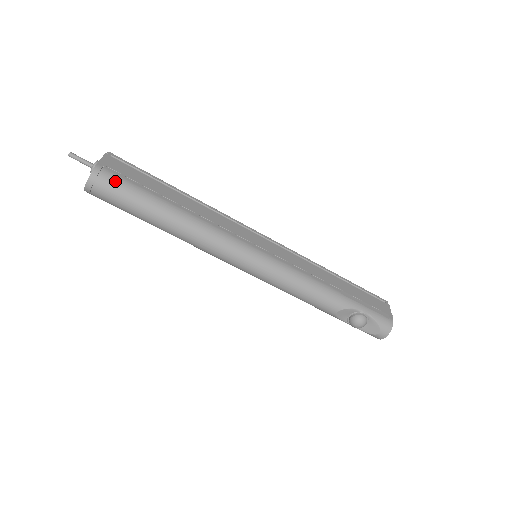
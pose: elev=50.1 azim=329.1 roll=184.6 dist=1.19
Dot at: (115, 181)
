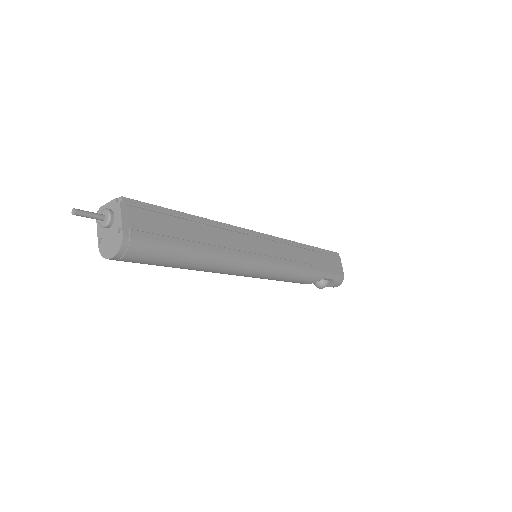
Dot at: (146, 247)
